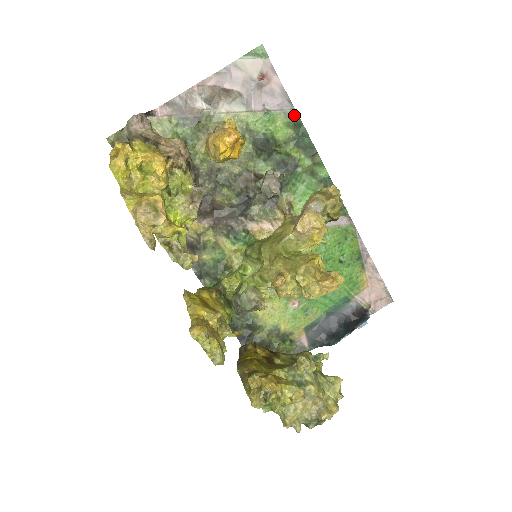
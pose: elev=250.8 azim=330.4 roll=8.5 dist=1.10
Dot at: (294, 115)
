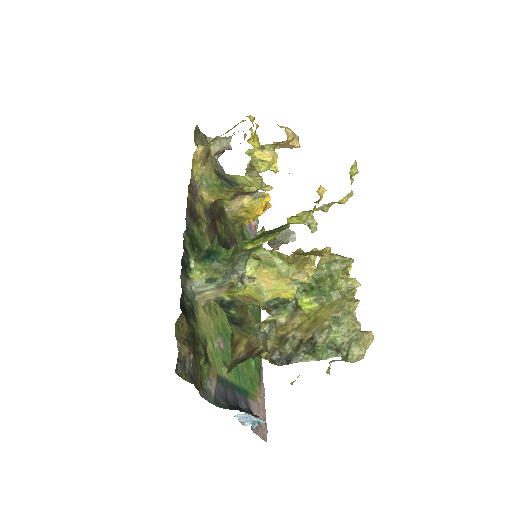
Dot at: occluded
